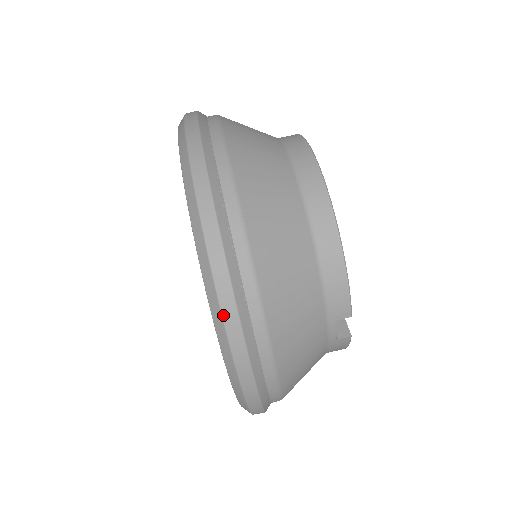
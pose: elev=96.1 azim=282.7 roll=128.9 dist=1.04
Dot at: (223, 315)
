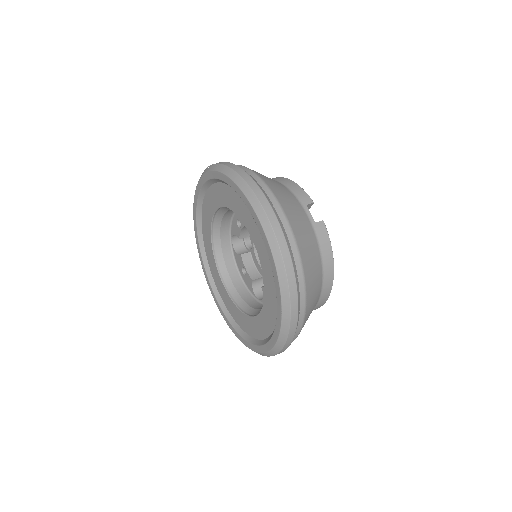
Dot at: (237, 172)
